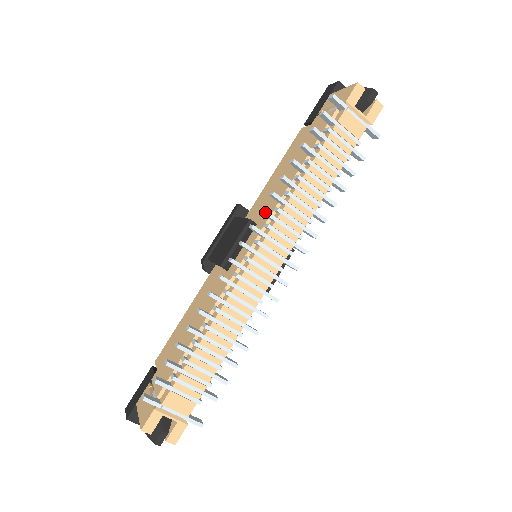
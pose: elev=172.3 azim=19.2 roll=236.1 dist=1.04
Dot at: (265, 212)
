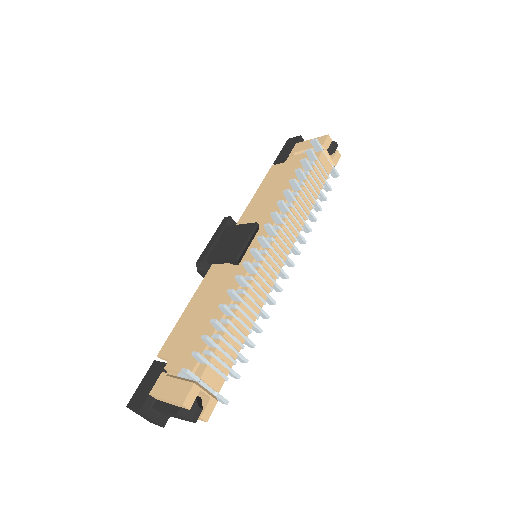
Dot at: (277, 215)
